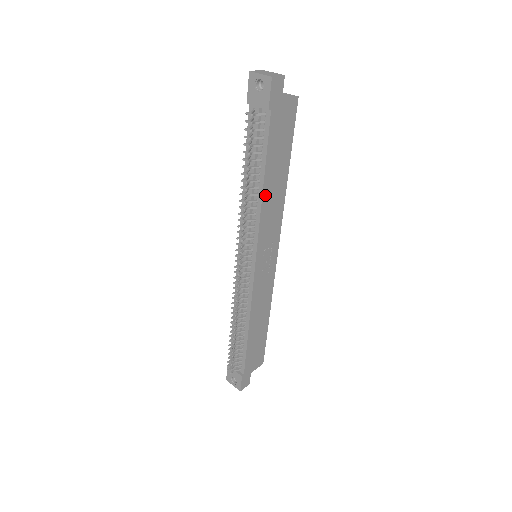
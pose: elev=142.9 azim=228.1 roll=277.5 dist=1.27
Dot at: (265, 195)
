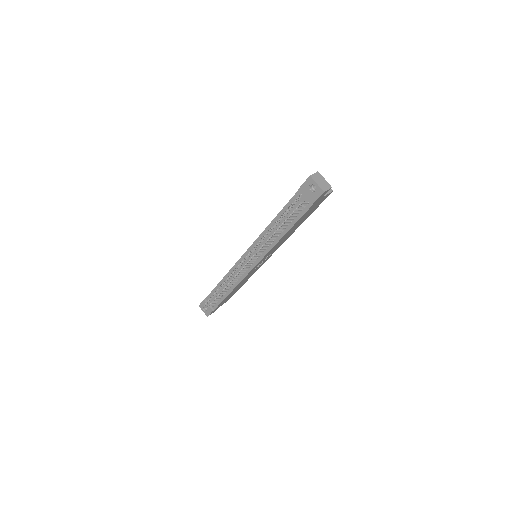
Dot at: (282, 238)
